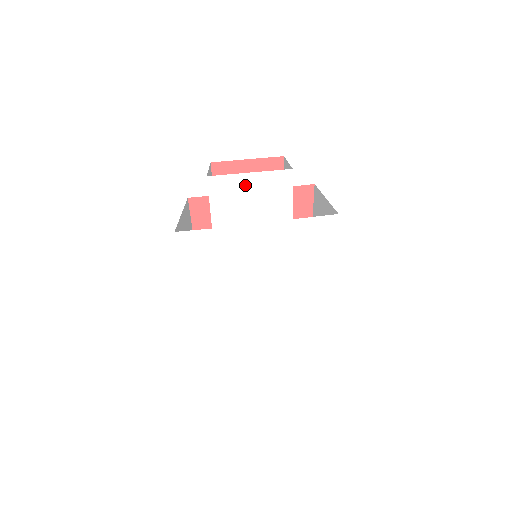
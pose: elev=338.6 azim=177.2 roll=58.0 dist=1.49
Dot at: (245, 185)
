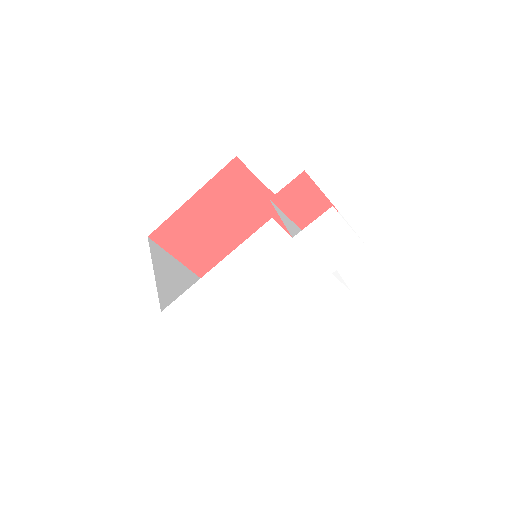
Dot at: (340, 232)
